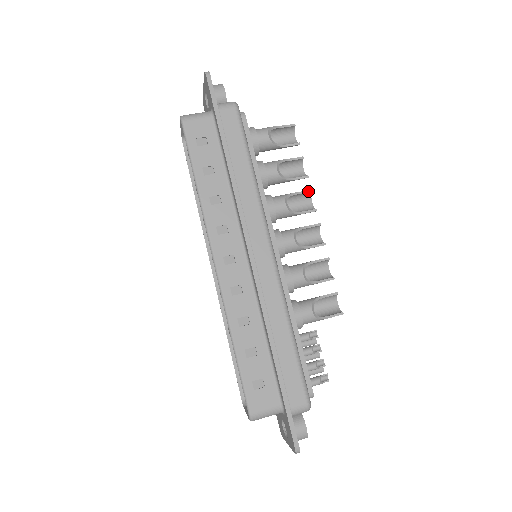
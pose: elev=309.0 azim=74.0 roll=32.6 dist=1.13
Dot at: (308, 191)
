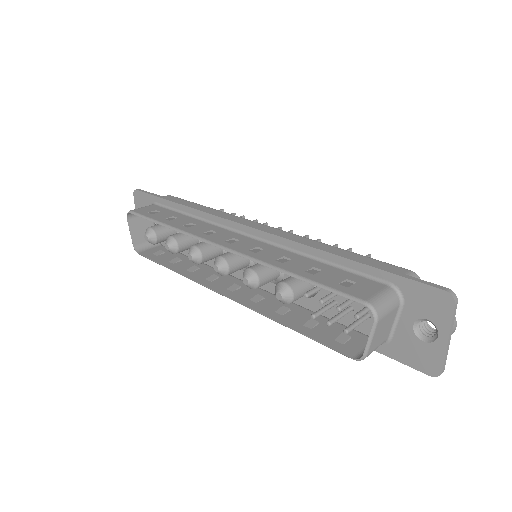
Dot at: (264, 223)
